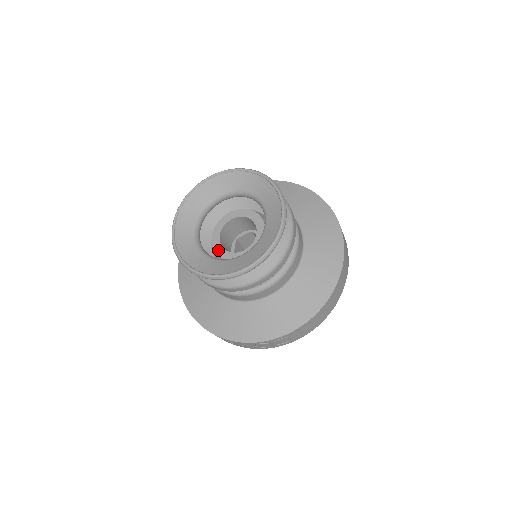
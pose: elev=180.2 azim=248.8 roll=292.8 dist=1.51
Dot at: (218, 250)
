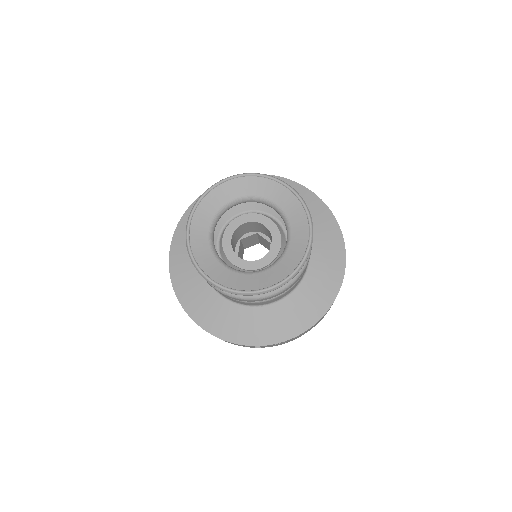
Dot at: (230, 255)
